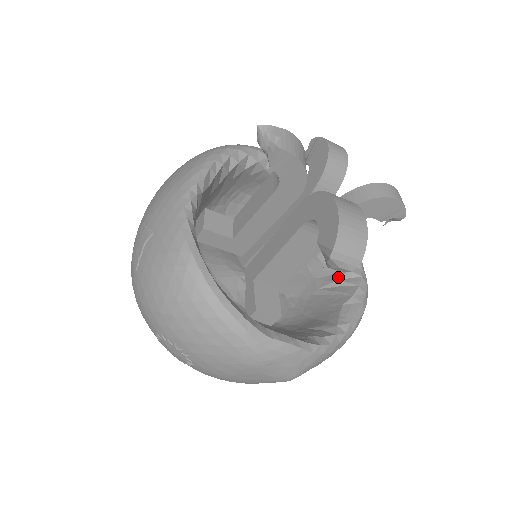
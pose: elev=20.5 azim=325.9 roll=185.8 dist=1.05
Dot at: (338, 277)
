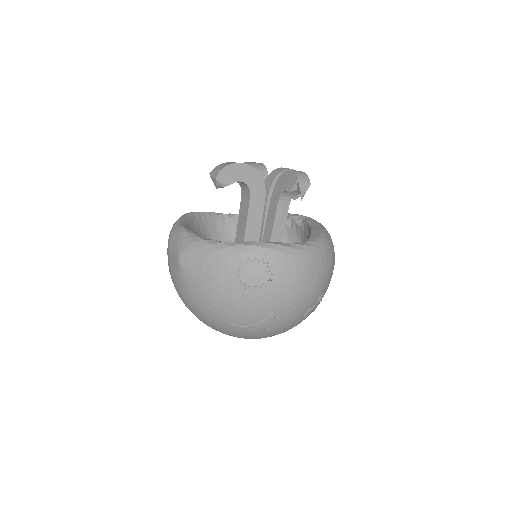
Dot at: occluded
